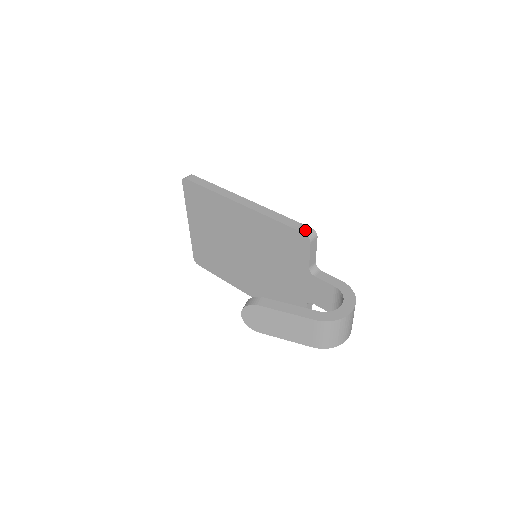
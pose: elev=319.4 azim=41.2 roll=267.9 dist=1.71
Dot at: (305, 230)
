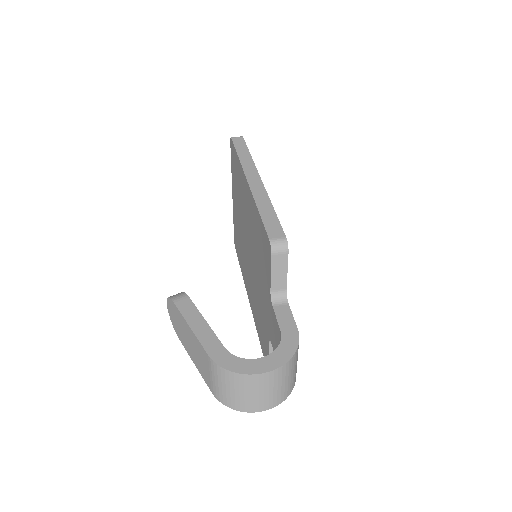
Dot at: (275, 235)
